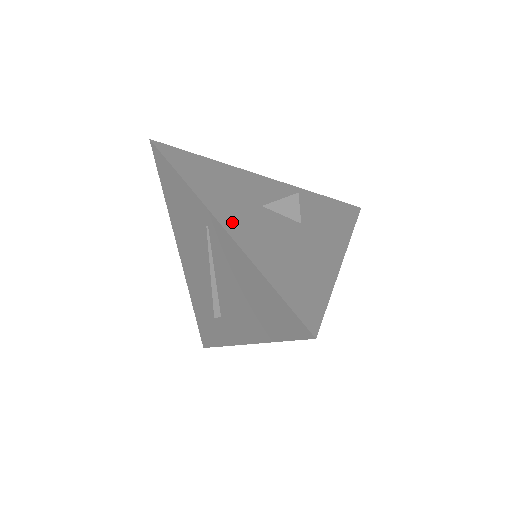
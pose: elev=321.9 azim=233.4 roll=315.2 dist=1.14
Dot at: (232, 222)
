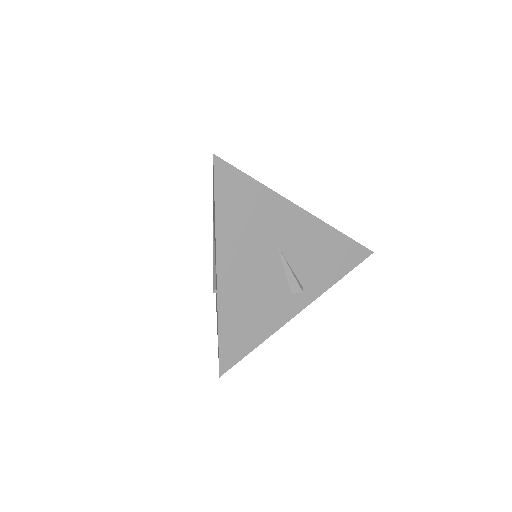
Dot at: occluded
